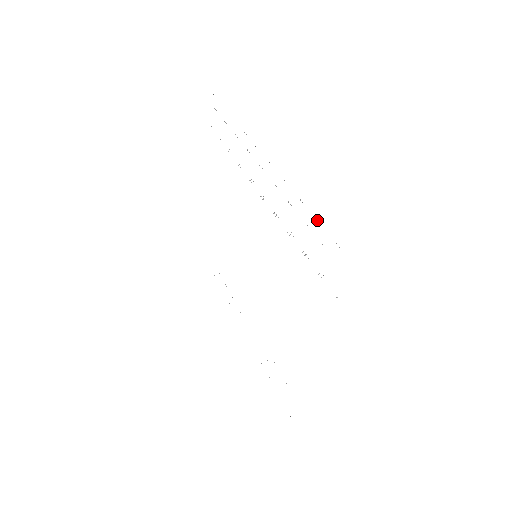
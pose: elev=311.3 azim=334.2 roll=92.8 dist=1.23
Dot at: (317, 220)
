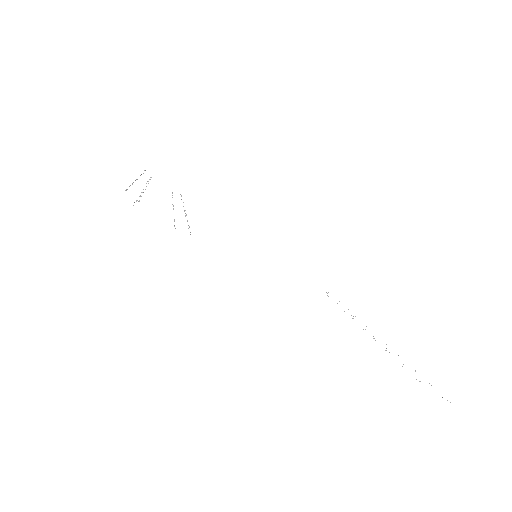
Dot at: occluded
